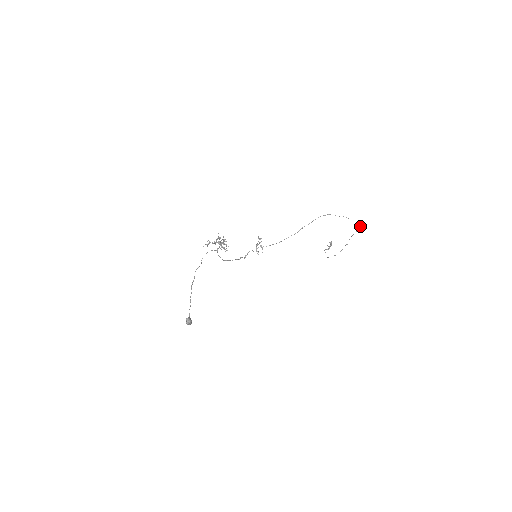
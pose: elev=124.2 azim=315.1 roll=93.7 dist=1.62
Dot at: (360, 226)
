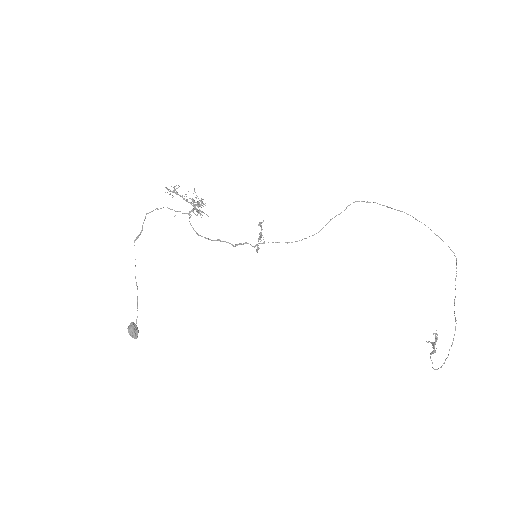
Dot at: occluded
